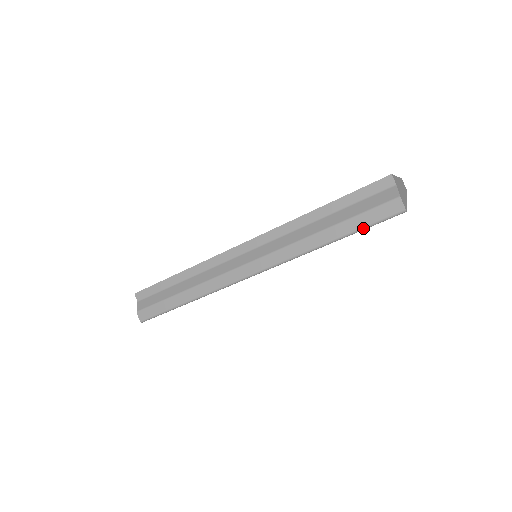
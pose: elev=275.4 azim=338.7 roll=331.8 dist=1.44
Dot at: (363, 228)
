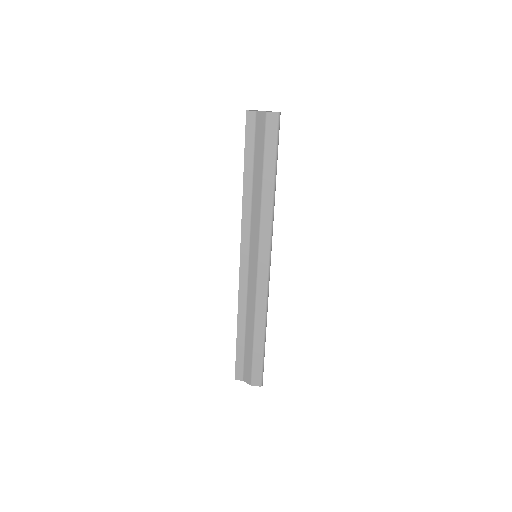
Dot at: (276, 153)
